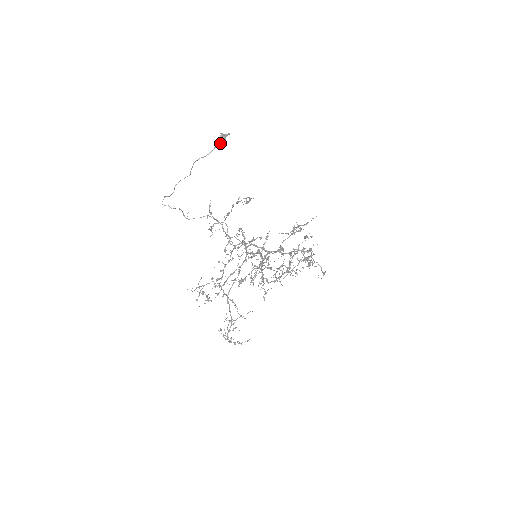
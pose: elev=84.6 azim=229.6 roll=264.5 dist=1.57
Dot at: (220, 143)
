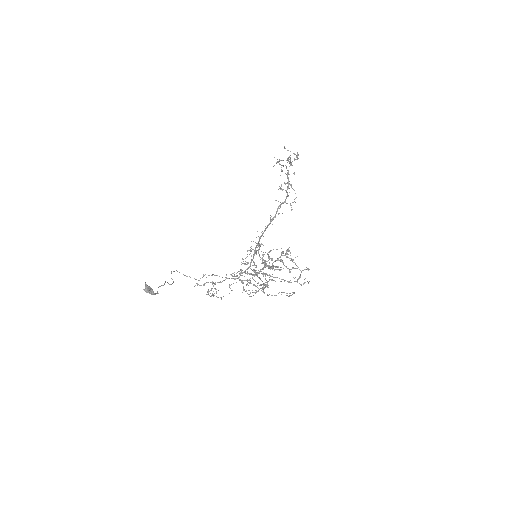
Dot at: occluded
